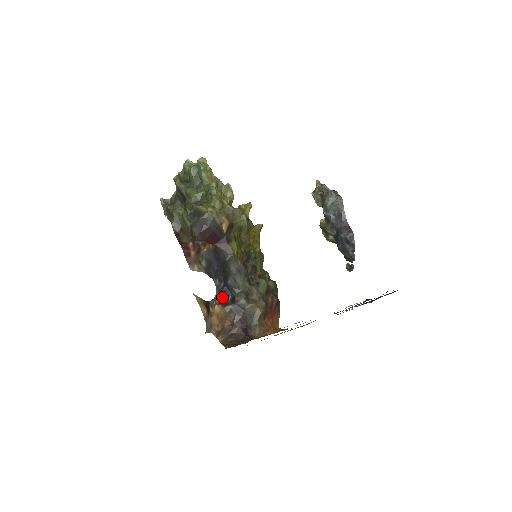
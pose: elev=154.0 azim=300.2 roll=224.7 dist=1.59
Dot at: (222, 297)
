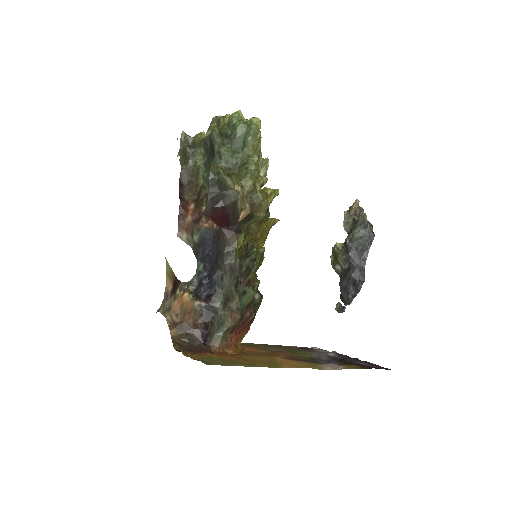
Dot at: (198, 286)
